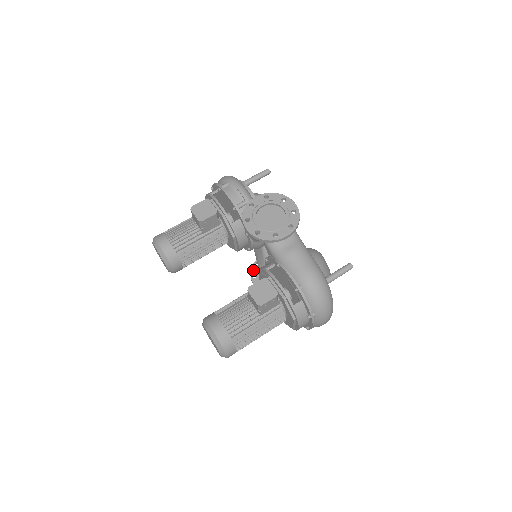
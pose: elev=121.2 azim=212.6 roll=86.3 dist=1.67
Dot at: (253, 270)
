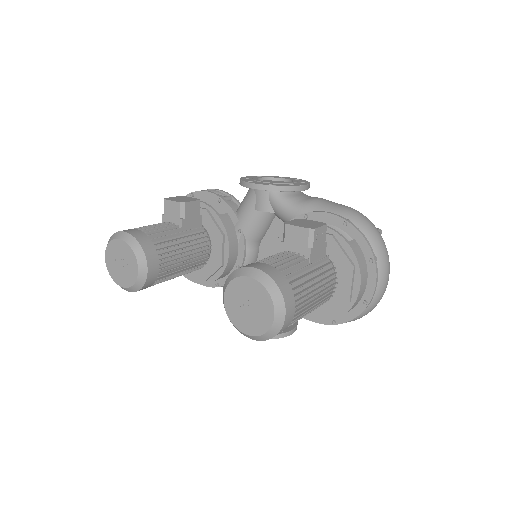
Dot at: occluded
